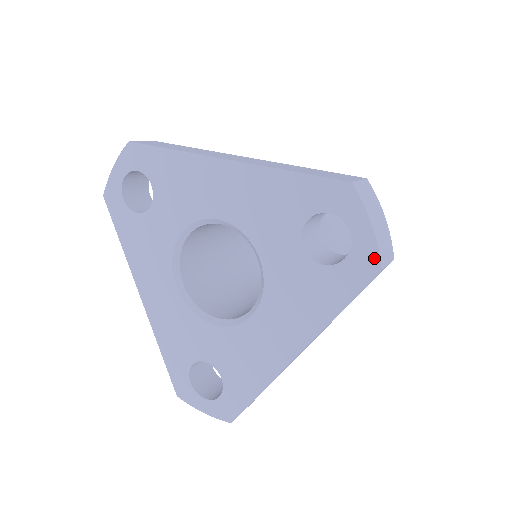
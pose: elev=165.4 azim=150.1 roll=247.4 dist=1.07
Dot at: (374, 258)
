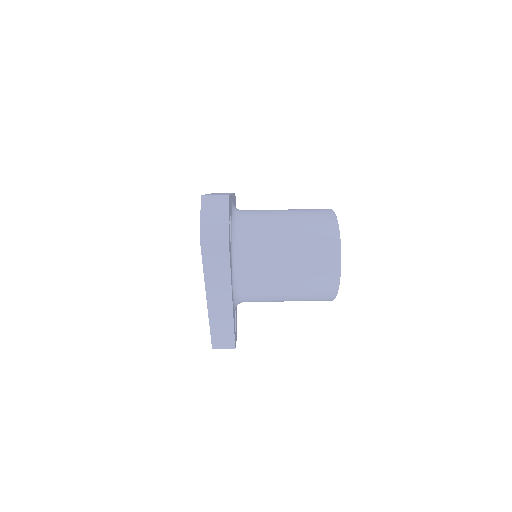
Dot at: occluded
